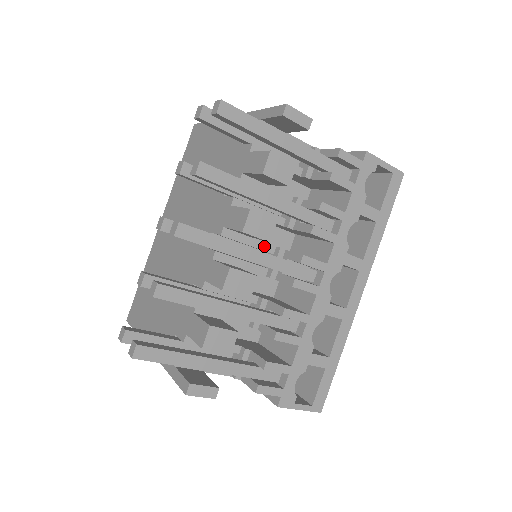
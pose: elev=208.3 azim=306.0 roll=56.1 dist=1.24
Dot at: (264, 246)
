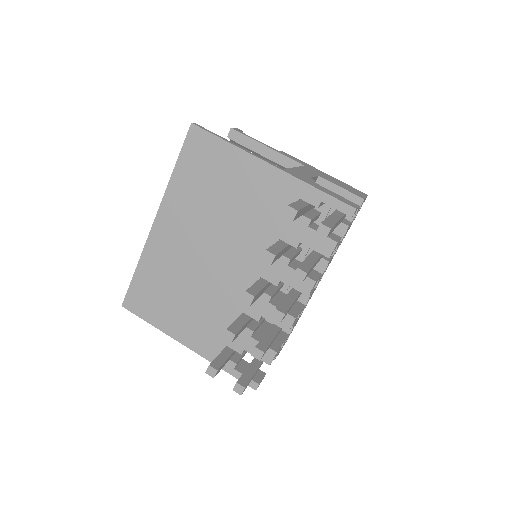
Dot at: occluded
